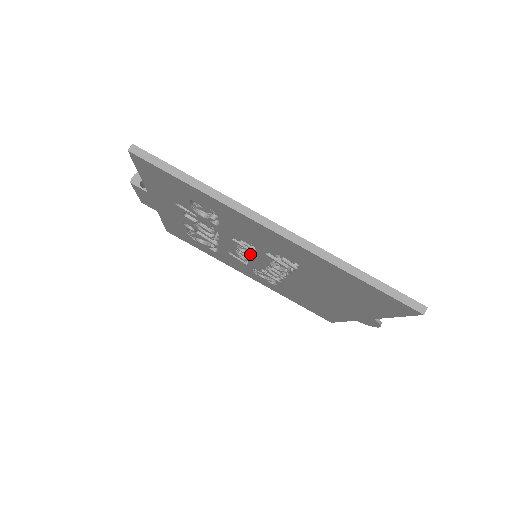
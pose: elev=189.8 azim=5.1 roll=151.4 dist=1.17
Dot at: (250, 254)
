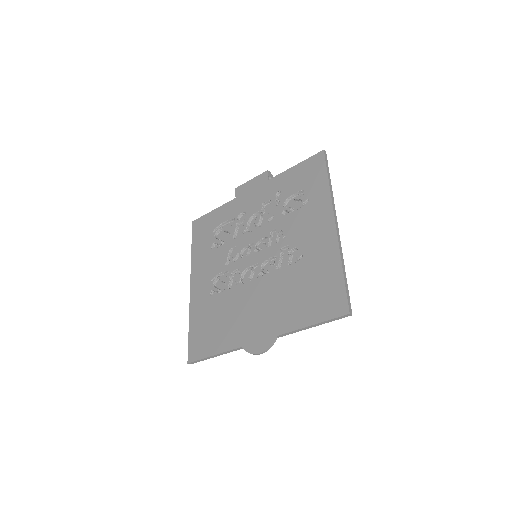
Dot at: (256, 252)
